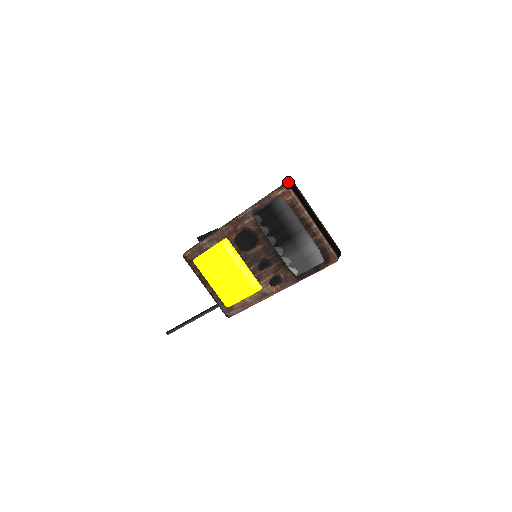
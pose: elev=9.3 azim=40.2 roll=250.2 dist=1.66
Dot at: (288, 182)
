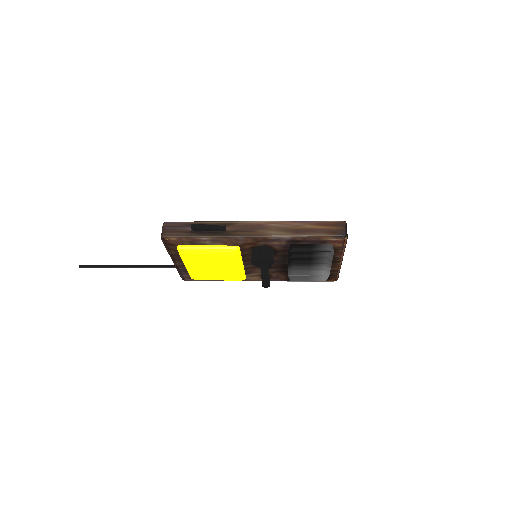
Dot at: (346, 230)
